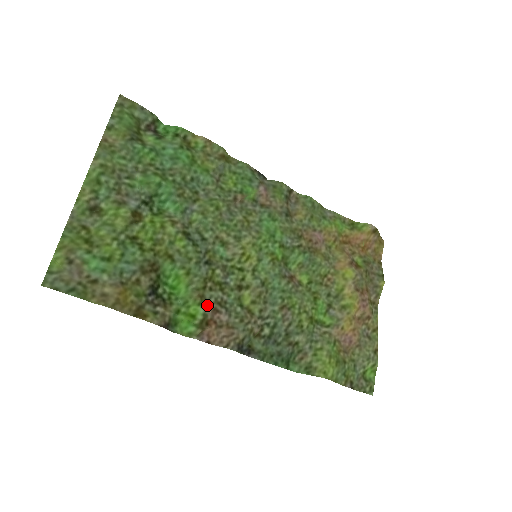
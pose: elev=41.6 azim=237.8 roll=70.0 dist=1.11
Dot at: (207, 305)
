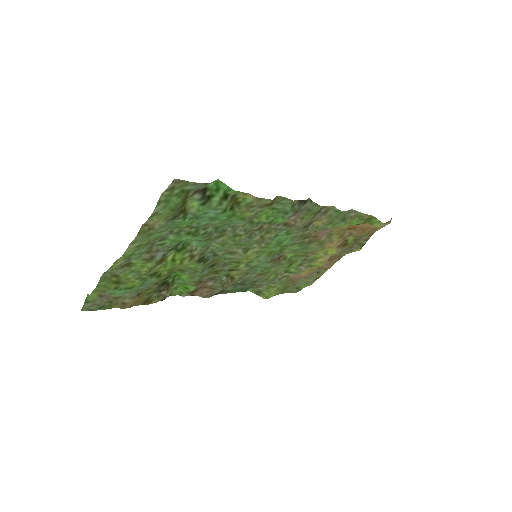
Dot at: (200, 282)
